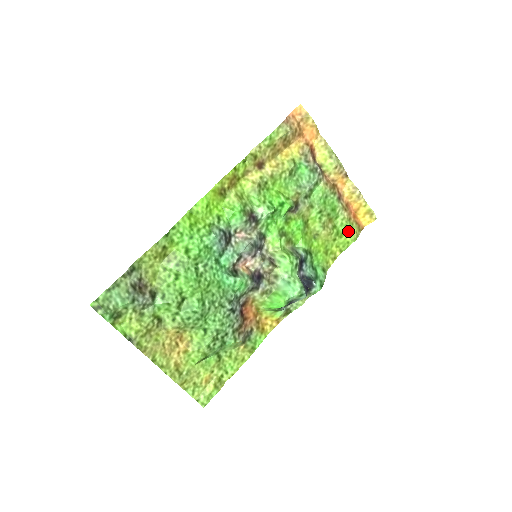
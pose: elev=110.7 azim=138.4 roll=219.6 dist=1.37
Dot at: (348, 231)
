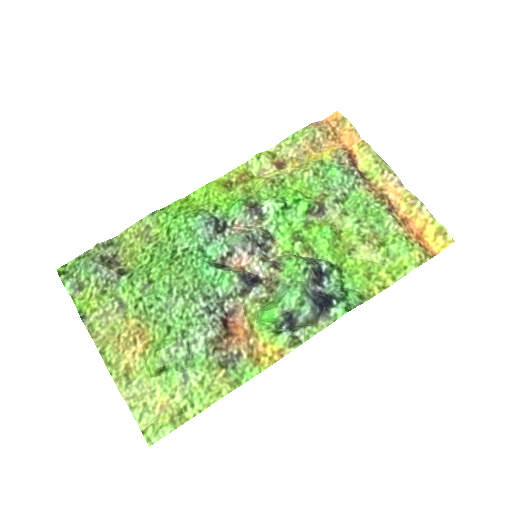
Dot at: (405, 252)
